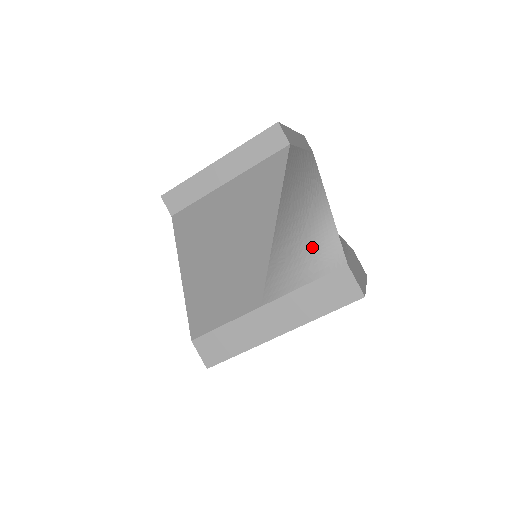
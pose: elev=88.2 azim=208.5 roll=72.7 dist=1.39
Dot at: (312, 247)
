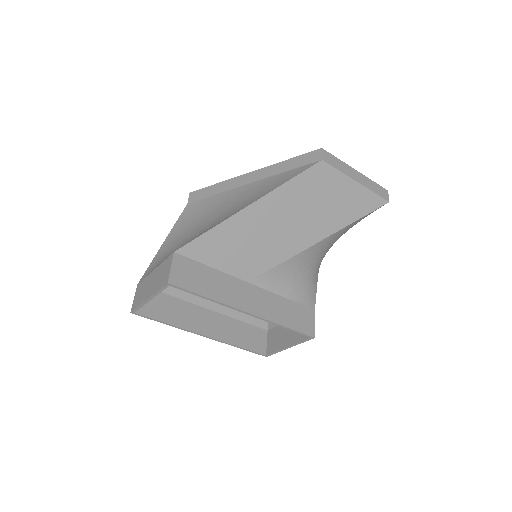
Dot at: (307, 279)
